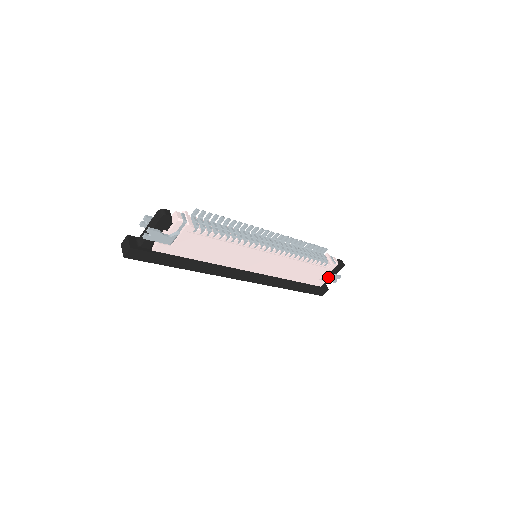
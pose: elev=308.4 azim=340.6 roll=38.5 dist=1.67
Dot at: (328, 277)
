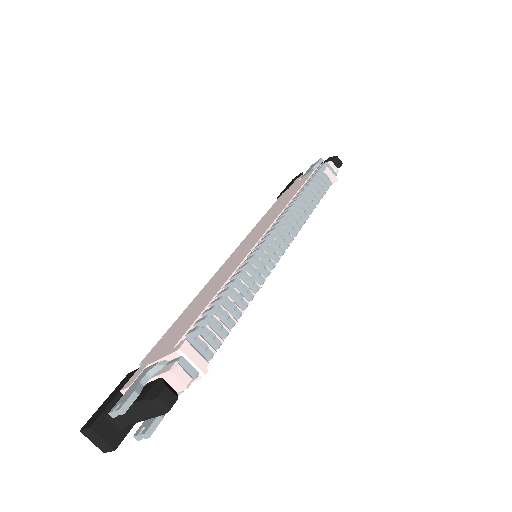
Dot at: occluded
